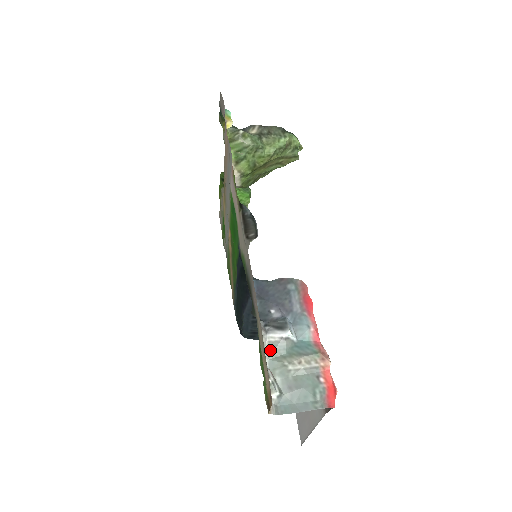
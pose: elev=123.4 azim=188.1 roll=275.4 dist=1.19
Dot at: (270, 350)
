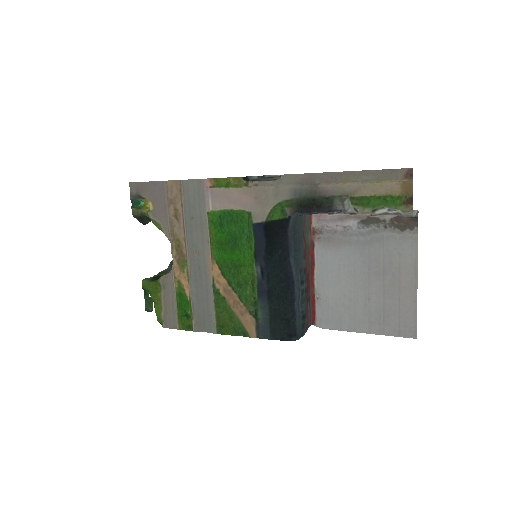
Dot at: (361, 212)
